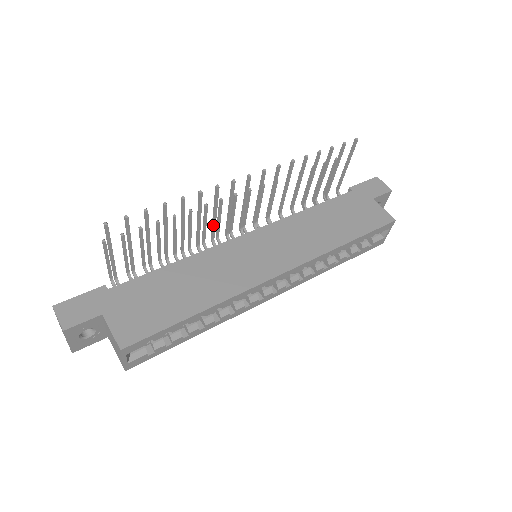
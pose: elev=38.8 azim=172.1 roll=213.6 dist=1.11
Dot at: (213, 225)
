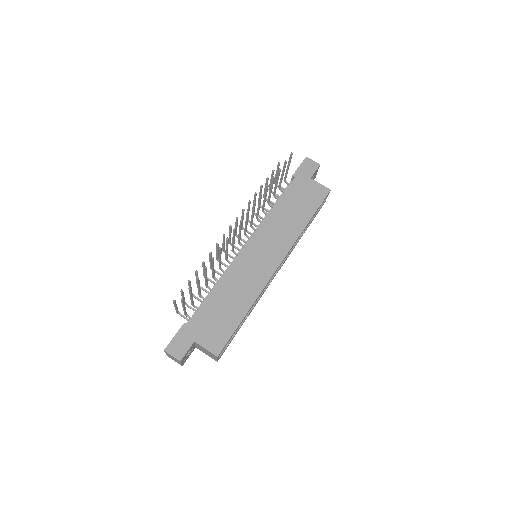
Dot at: (227, 254)
